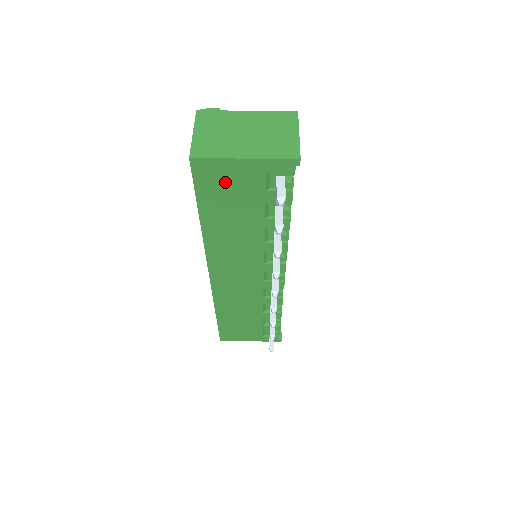
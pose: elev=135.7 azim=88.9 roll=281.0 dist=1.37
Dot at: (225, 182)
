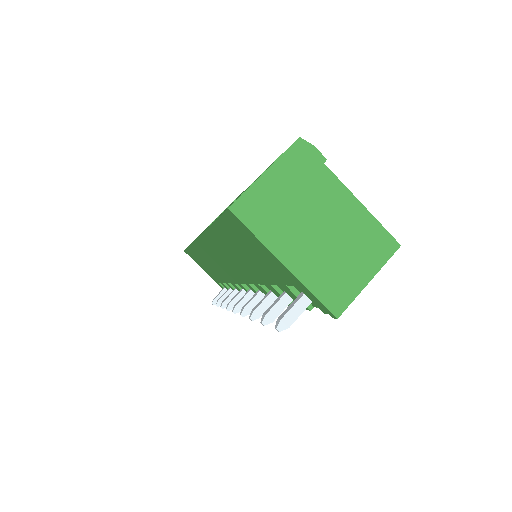
Dot at: (252, 246)
